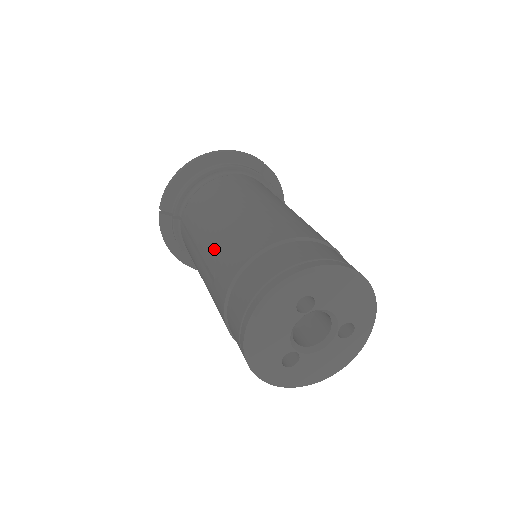
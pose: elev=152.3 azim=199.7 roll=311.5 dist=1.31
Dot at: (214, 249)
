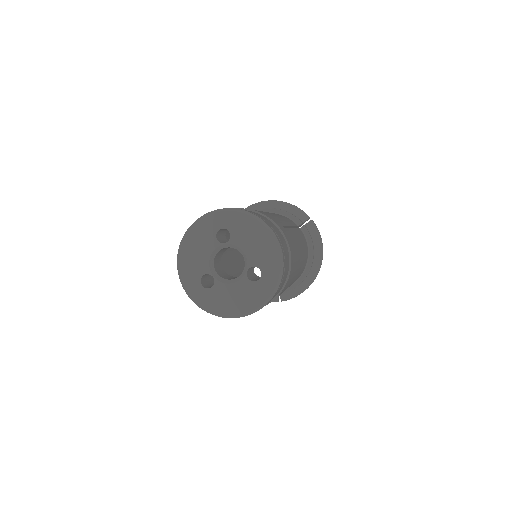
Dot at: occluded
